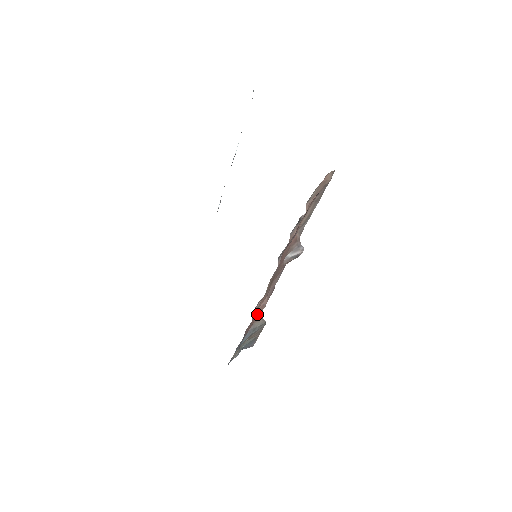
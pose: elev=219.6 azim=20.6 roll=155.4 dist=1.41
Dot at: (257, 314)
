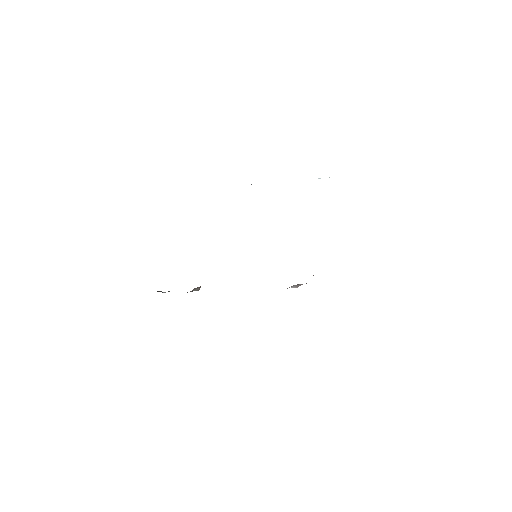
Dot at: occluded
